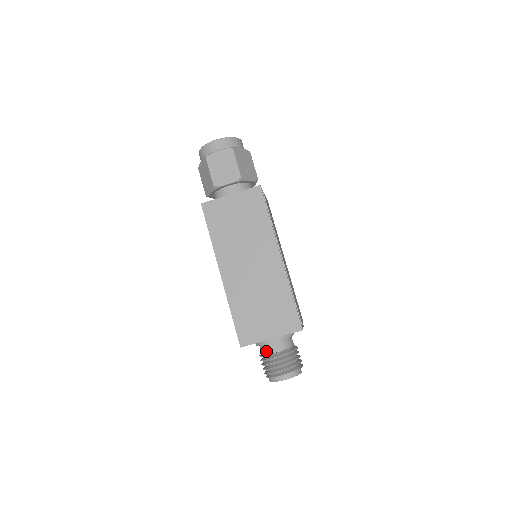
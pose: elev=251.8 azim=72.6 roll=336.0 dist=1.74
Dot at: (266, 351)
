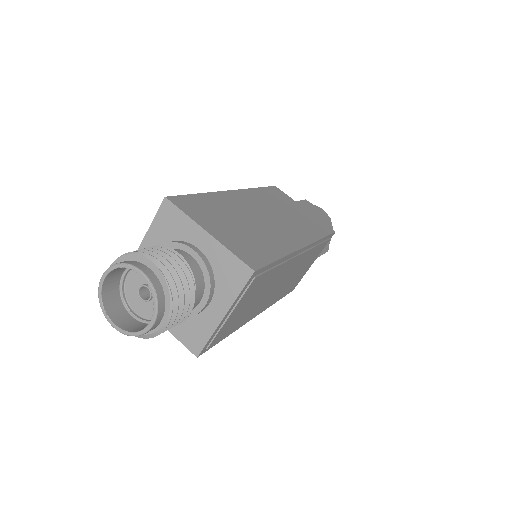
Dot at: occluded
